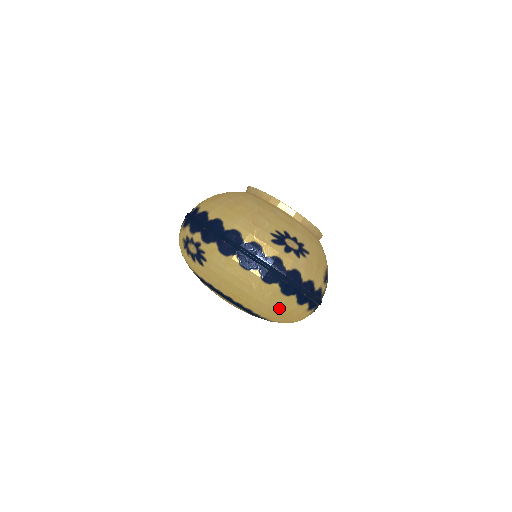
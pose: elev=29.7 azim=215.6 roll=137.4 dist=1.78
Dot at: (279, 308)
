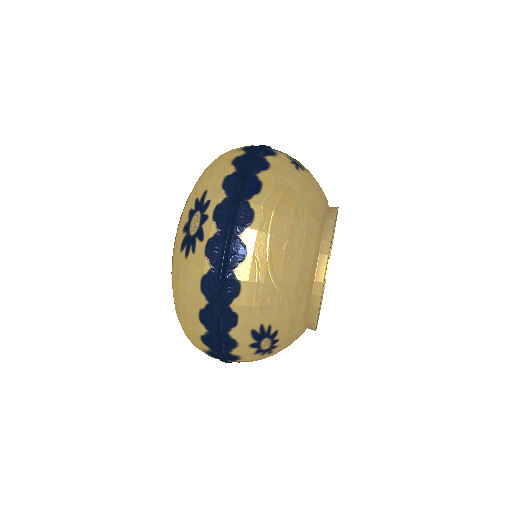
Dot at: occluded
